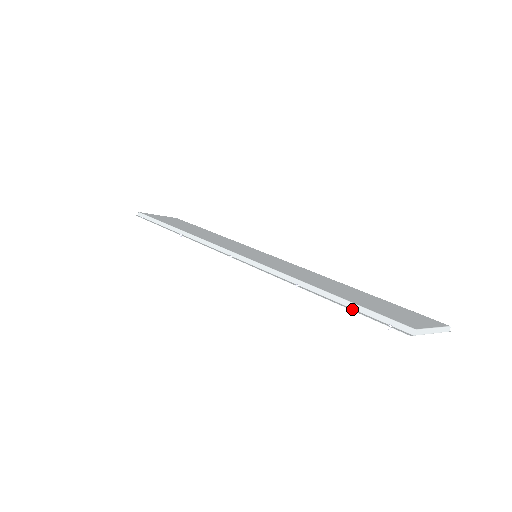
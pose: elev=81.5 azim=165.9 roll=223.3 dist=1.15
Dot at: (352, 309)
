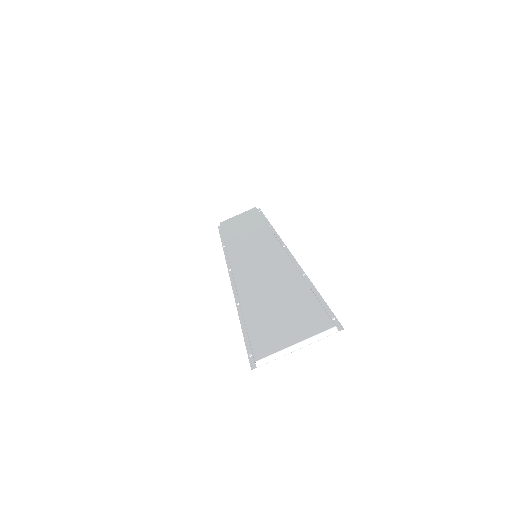
Dot at: (246, 333)
